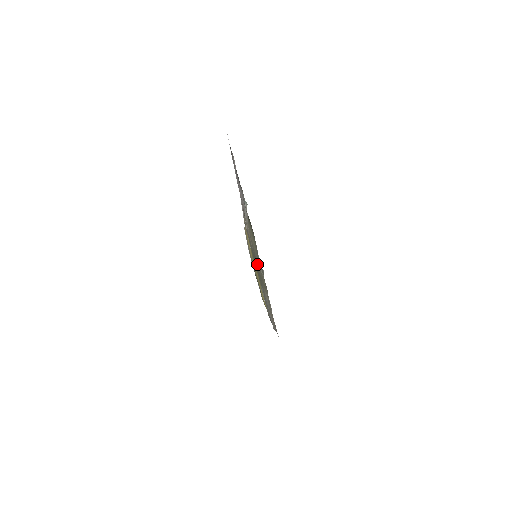
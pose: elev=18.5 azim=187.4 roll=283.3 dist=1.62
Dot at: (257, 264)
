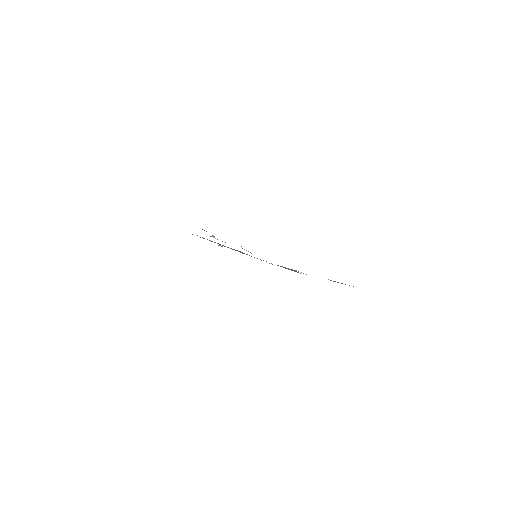
Dot at: occluded
